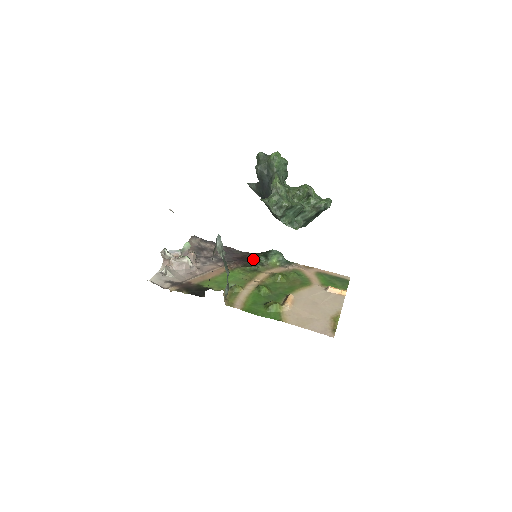
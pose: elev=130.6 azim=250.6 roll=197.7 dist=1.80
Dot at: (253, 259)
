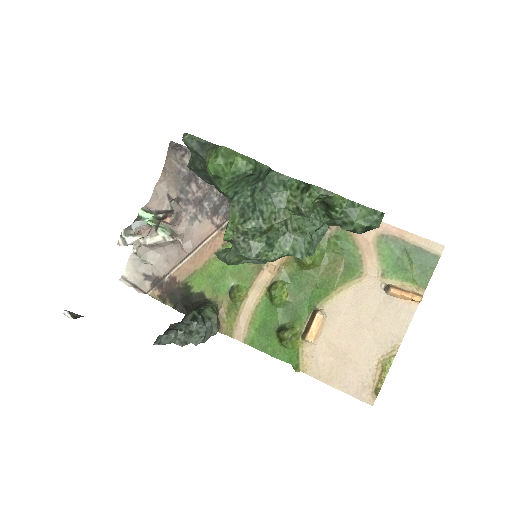
Dot at: occluded
